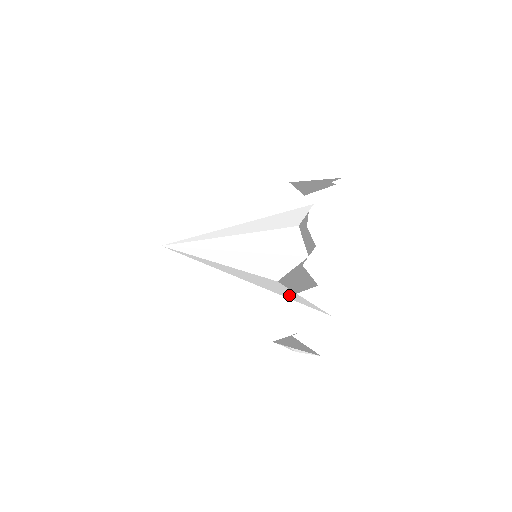
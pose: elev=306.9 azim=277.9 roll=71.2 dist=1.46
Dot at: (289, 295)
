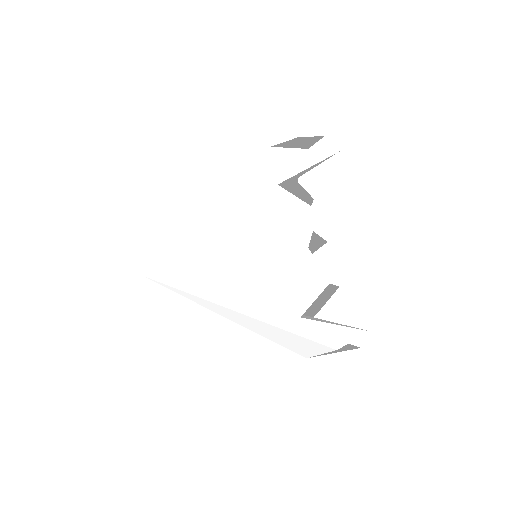
Dot at: occluded
